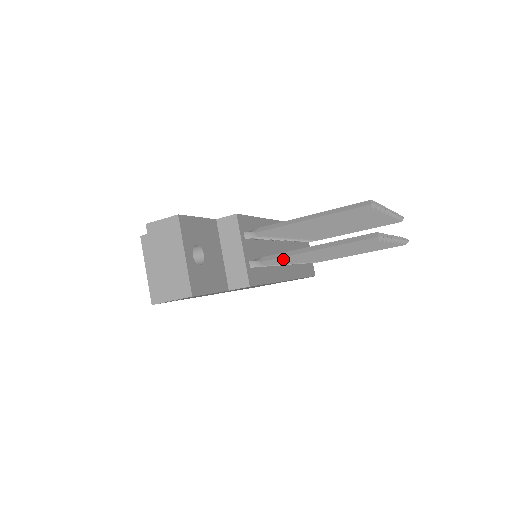
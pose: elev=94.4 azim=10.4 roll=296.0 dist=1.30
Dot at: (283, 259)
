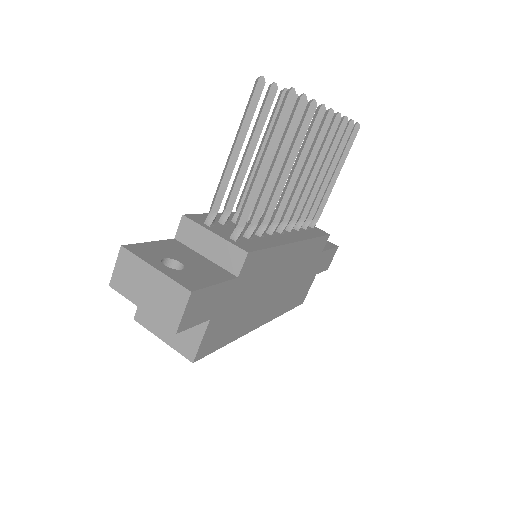
Dot at: (249, 202)
